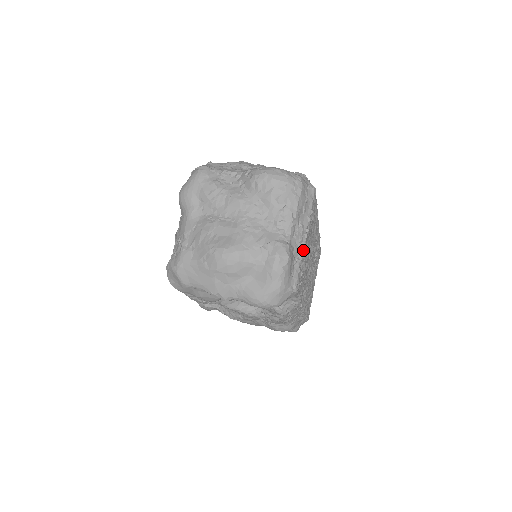
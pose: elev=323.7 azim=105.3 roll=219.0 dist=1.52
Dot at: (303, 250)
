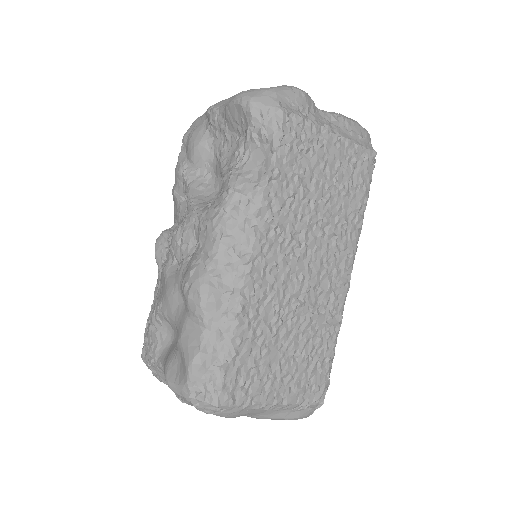
Dot at: (321, 131)
